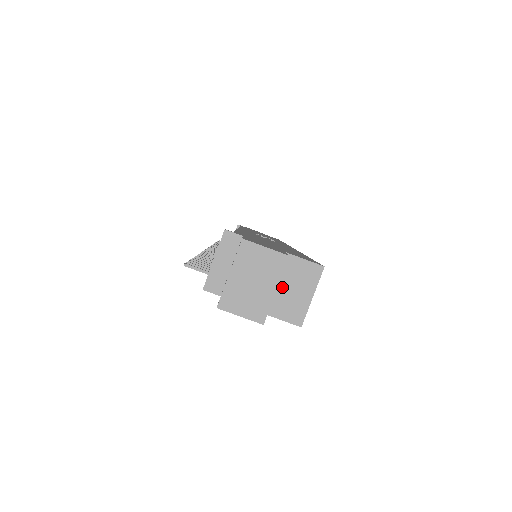
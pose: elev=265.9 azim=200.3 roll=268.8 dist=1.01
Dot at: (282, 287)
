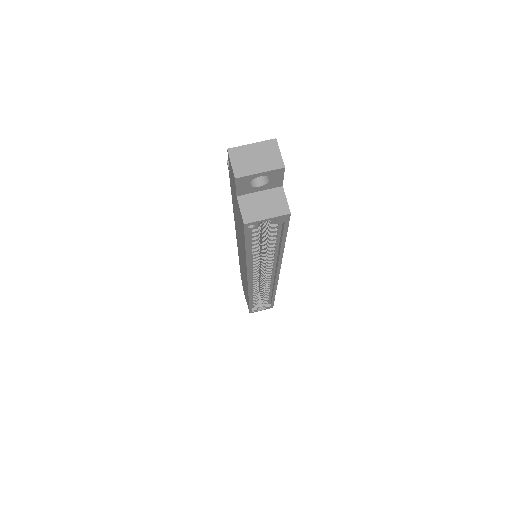
Dot at: (261, 198)
